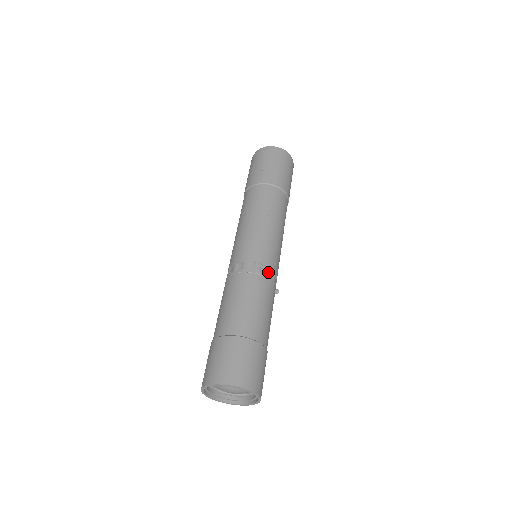
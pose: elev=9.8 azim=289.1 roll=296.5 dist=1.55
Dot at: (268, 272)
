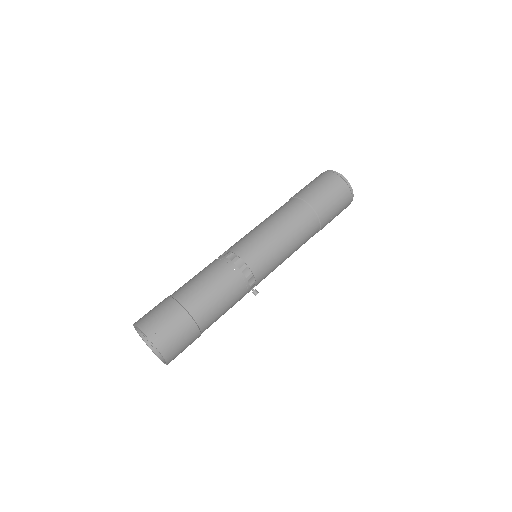
Dot at: (243, 268)
